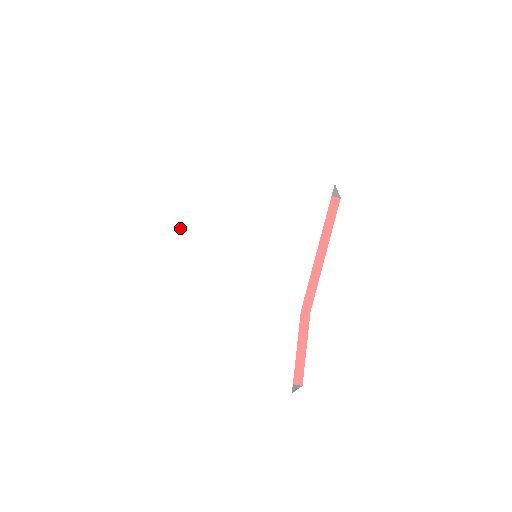
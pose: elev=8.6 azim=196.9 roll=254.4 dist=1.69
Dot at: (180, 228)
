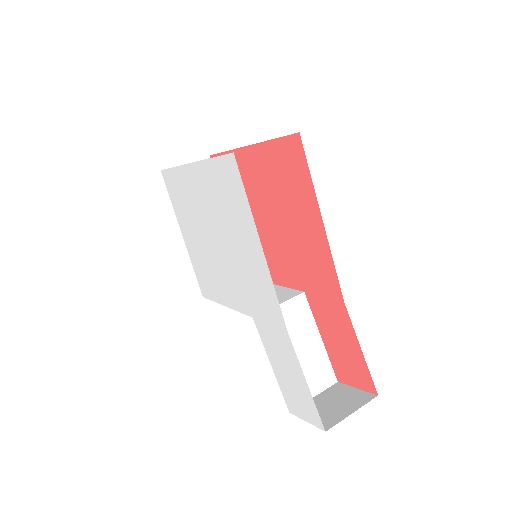
Dot at: (190, 253)
